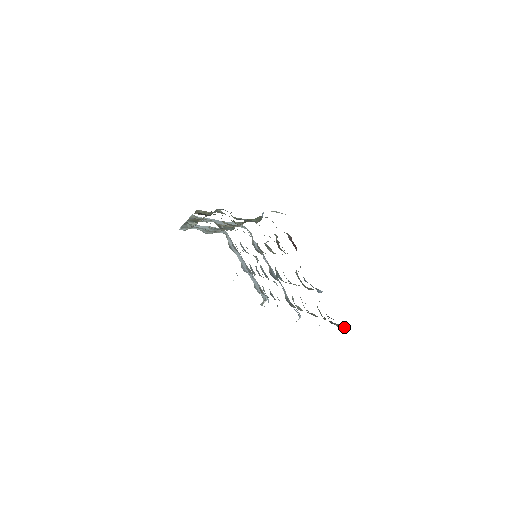
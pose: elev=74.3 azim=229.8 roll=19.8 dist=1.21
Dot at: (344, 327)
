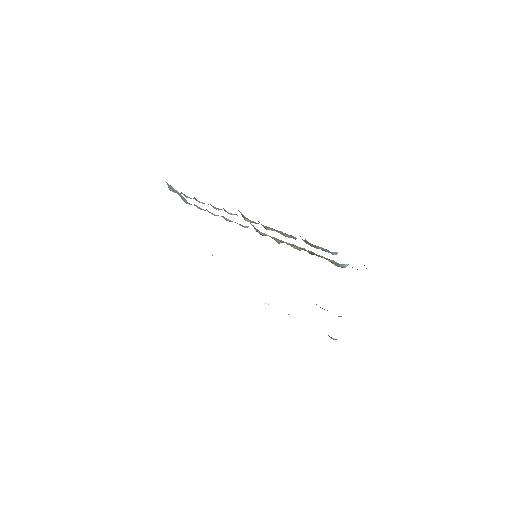
Dot at: (332, 338)
